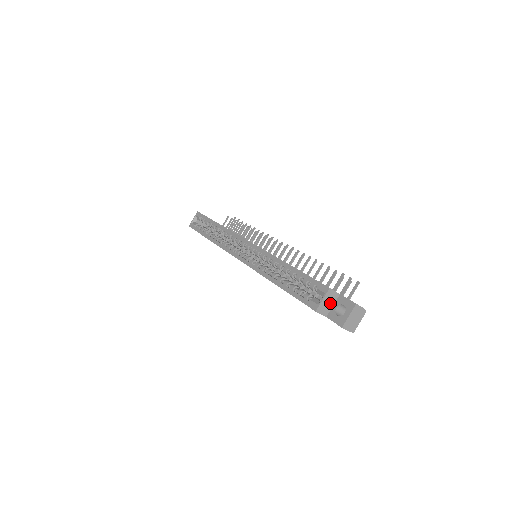
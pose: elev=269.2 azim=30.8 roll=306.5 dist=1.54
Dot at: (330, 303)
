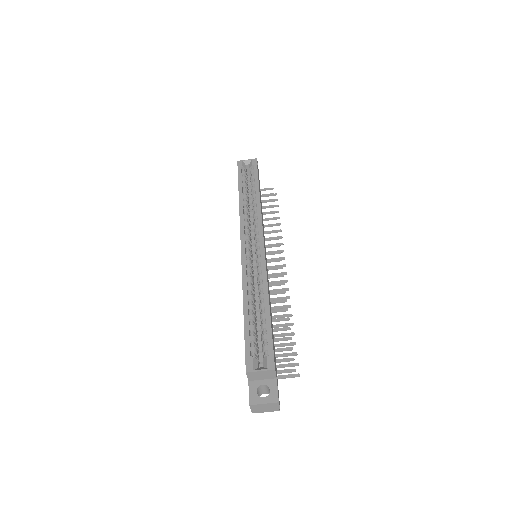
Dot at: (263, 377)
